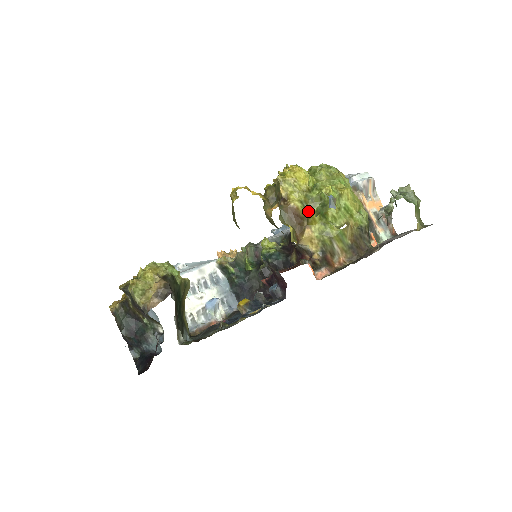
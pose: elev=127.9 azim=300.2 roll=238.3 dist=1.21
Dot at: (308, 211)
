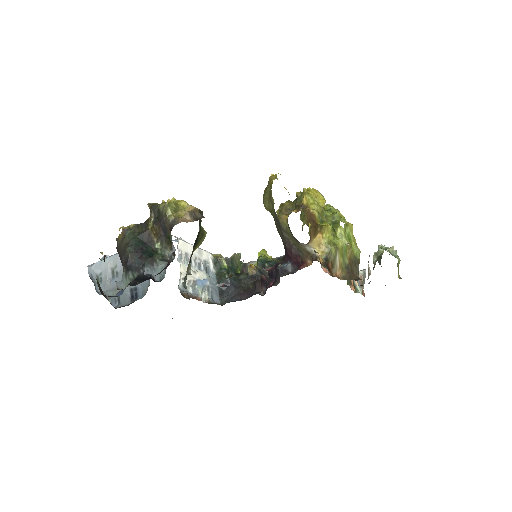
Dot at: (321, 223)
